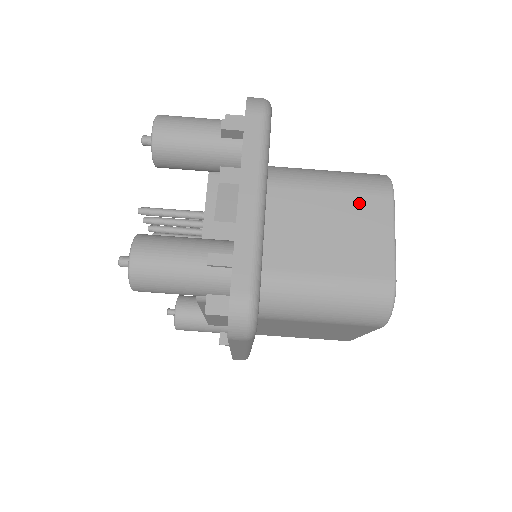
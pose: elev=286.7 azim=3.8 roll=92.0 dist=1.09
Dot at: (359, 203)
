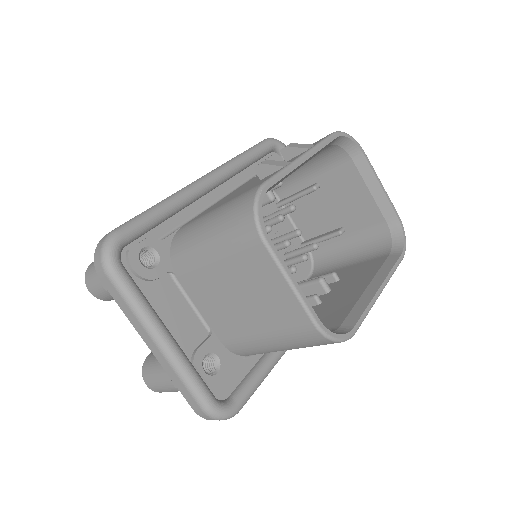
Dot at: (243, 263)
